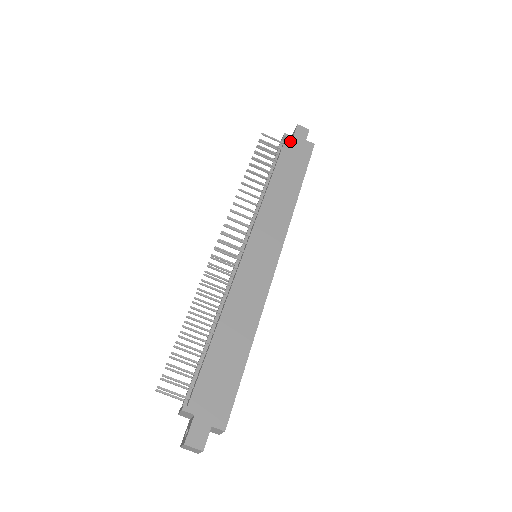
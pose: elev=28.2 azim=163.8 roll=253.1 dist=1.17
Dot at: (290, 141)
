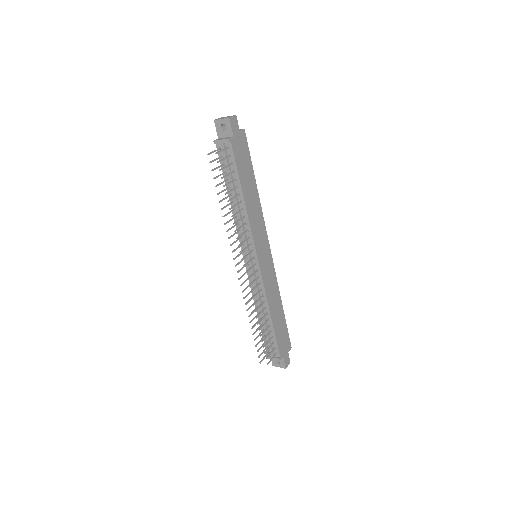
Dot at: (234, 144)
